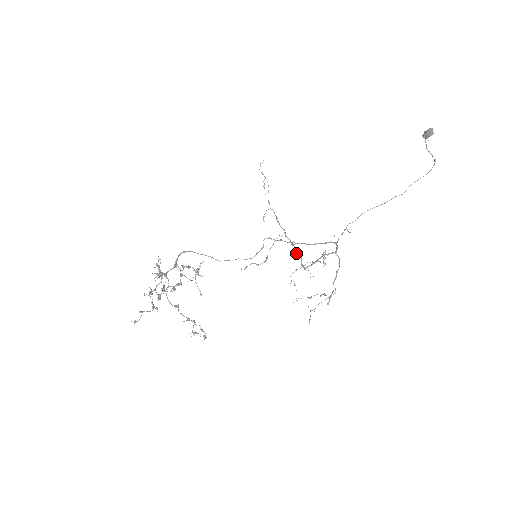
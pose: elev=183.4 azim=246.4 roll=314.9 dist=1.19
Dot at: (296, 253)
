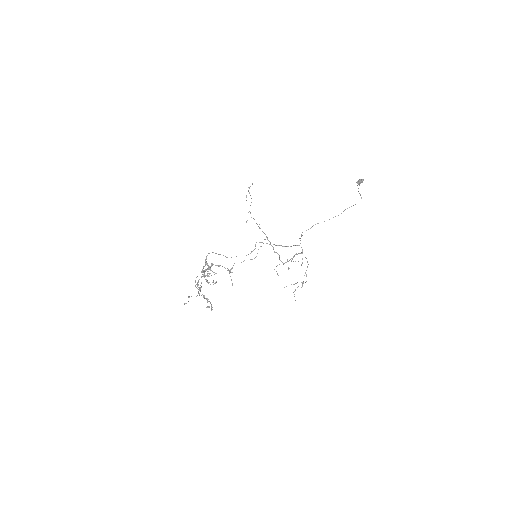
Dot at: (275, 252)
